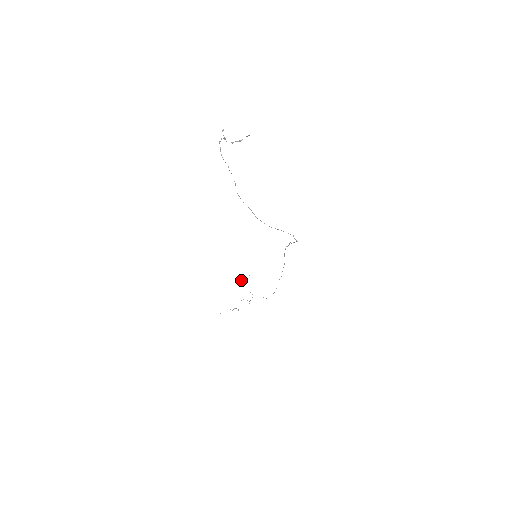
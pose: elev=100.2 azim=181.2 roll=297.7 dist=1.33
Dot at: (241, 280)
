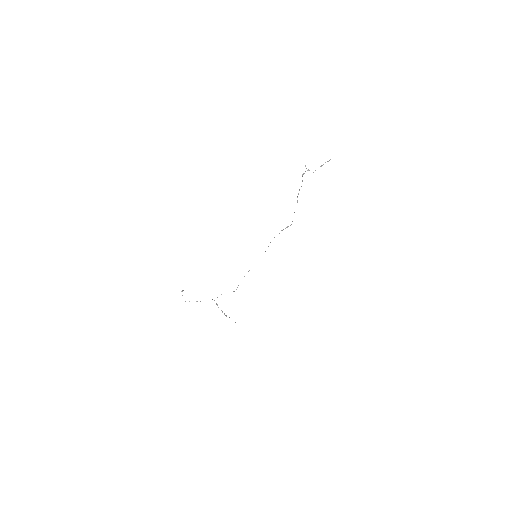
Dot at: occluded
